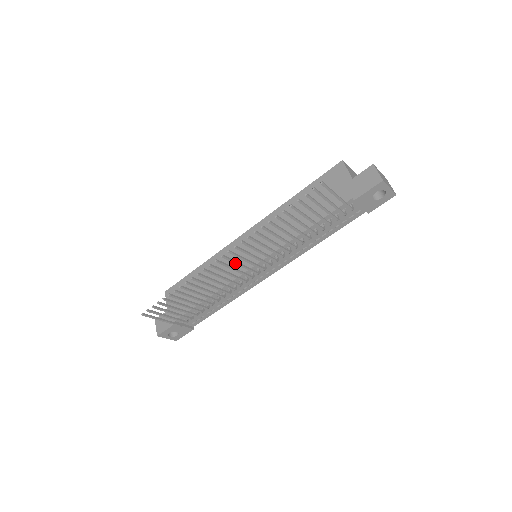
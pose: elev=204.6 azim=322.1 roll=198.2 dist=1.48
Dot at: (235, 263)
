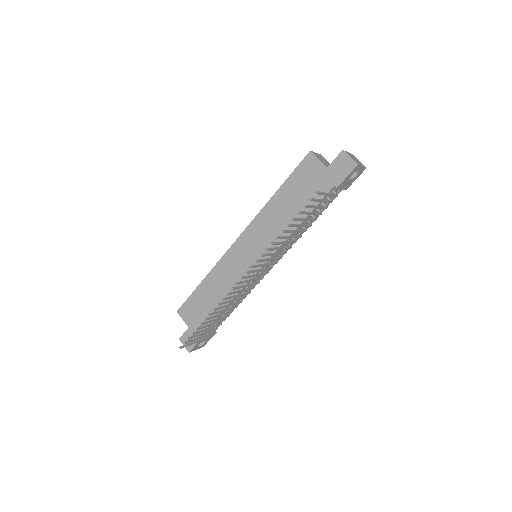
Dot at: (251, 277)
